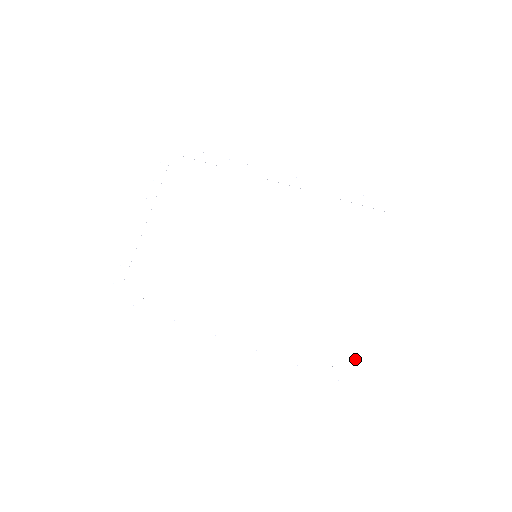
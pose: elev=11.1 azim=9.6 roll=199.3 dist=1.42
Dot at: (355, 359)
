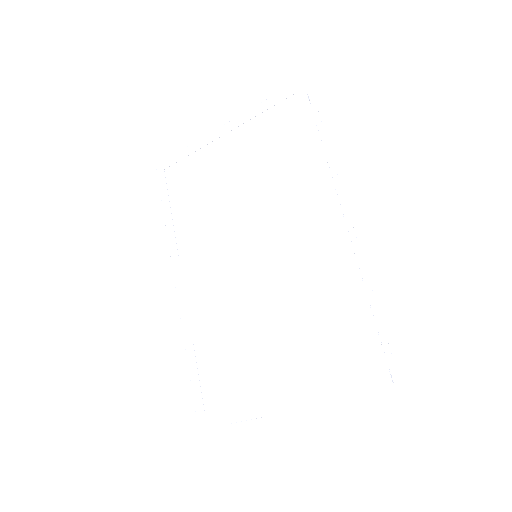
Dot at: (217, 414)
